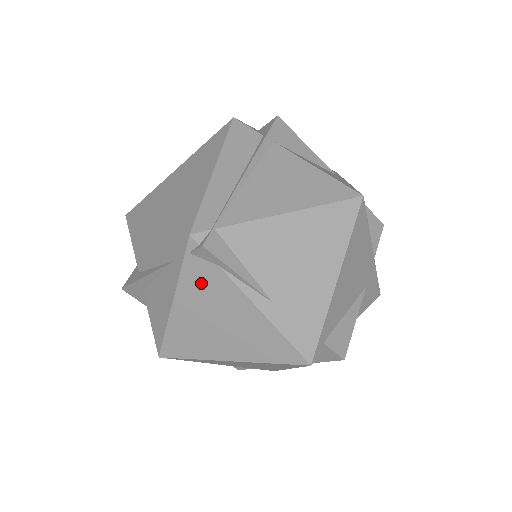
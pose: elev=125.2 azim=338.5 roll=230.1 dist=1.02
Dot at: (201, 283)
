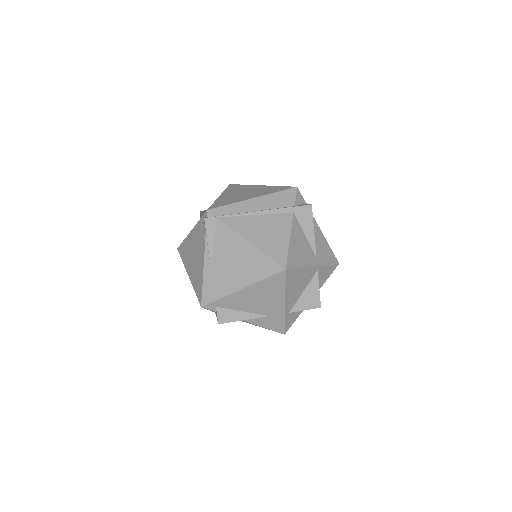
Dot at: (200, 233)
